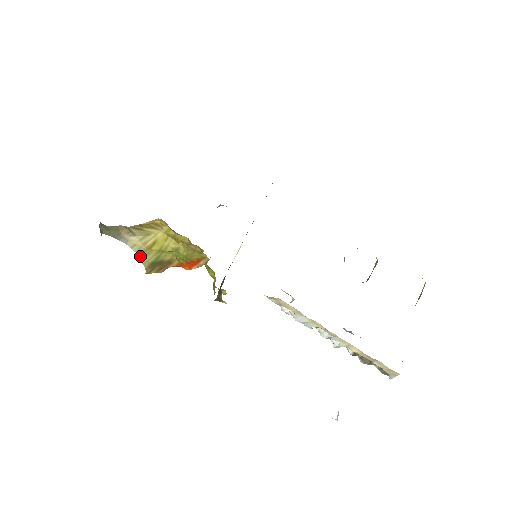
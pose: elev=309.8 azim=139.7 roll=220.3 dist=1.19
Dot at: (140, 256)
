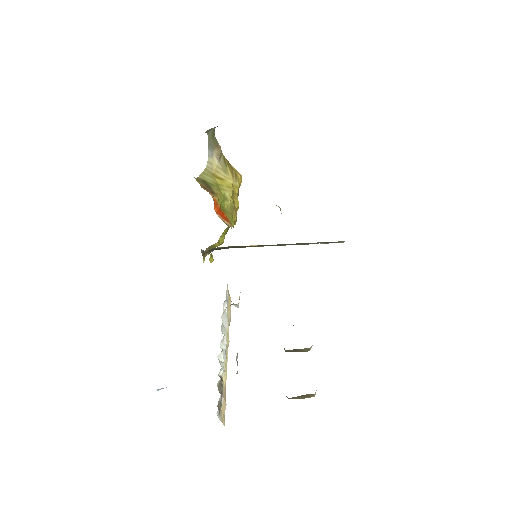
Dot at: (205, 171)
